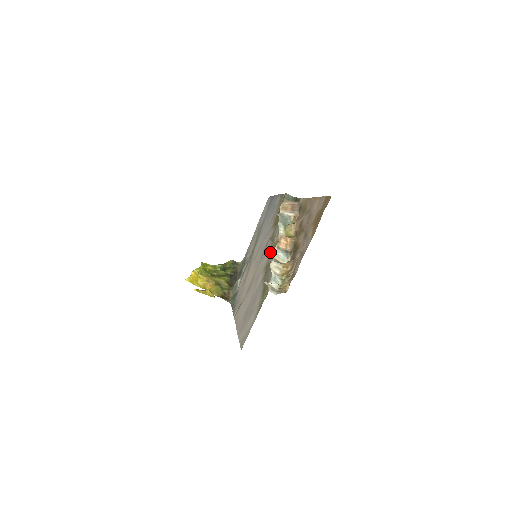
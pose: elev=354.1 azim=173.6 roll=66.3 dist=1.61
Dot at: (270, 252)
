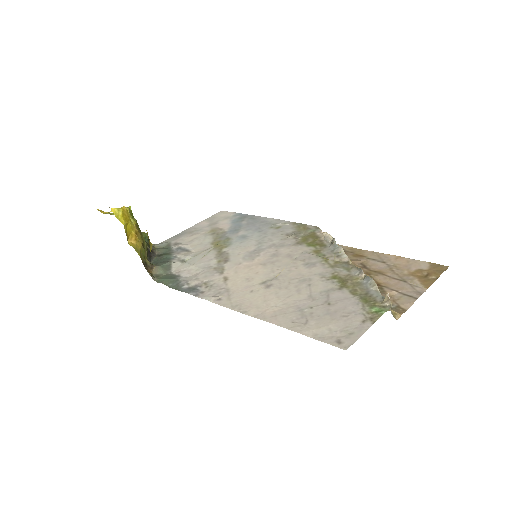
Dot at: (333, 266)
